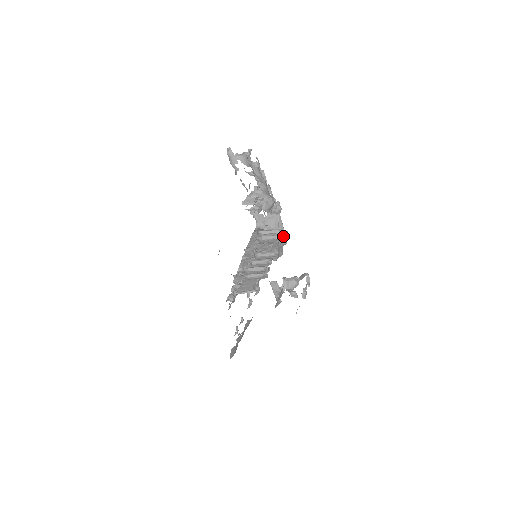
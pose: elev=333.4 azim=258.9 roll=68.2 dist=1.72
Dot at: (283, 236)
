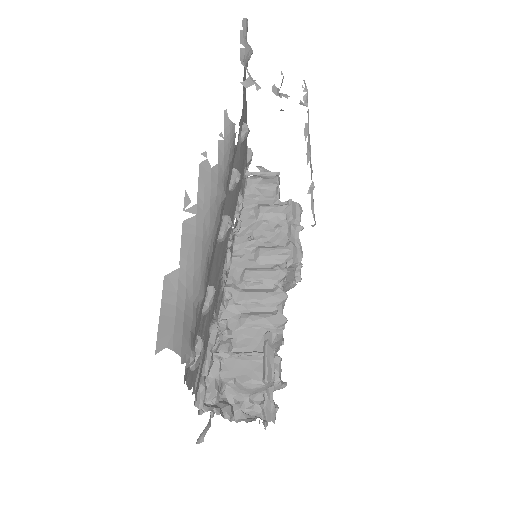
Dot at: (291, 201)
